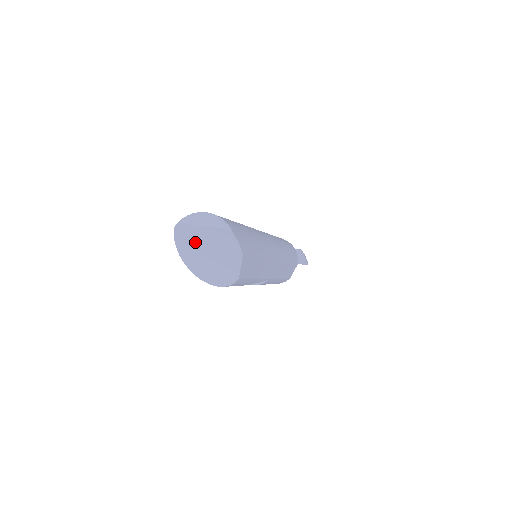
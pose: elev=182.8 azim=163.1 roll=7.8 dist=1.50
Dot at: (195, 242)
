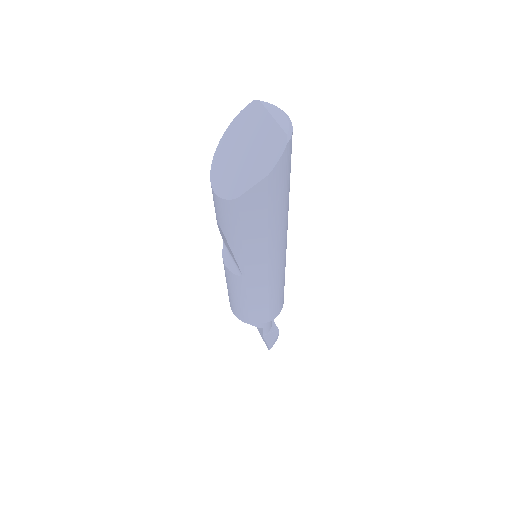
Dot at: (250, 129)
